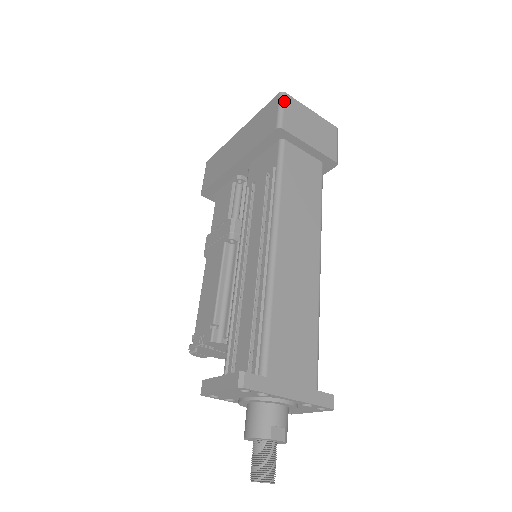
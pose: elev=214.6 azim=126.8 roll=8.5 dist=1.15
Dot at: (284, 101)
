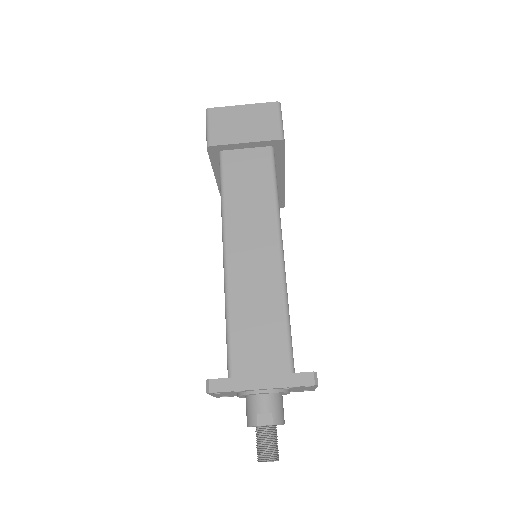
Dot at: (209, 118)
